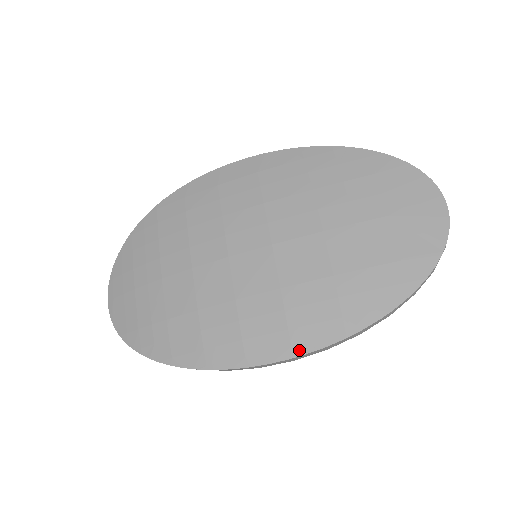
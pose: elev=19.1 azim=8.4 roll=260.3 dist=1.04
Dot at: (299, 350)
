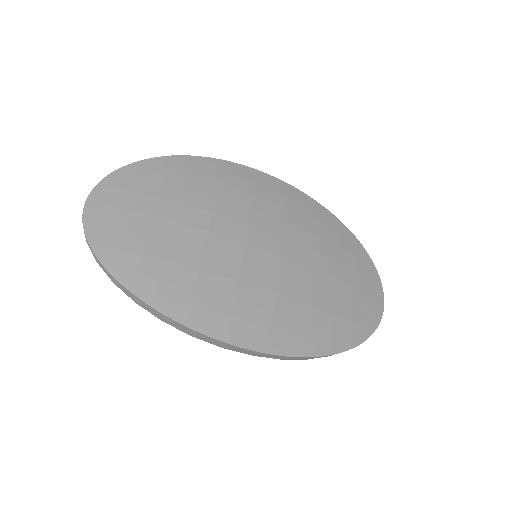
Dot at: (271, 349)
